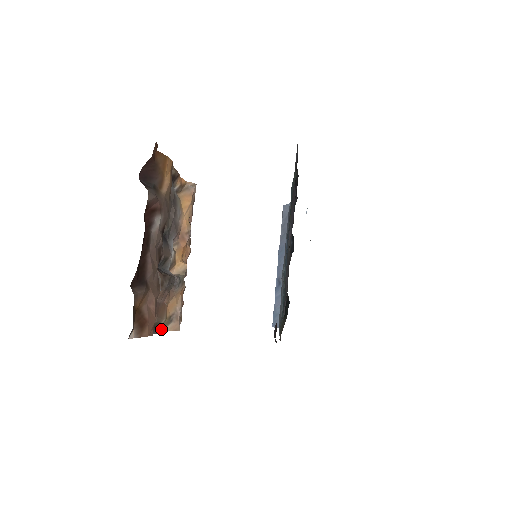
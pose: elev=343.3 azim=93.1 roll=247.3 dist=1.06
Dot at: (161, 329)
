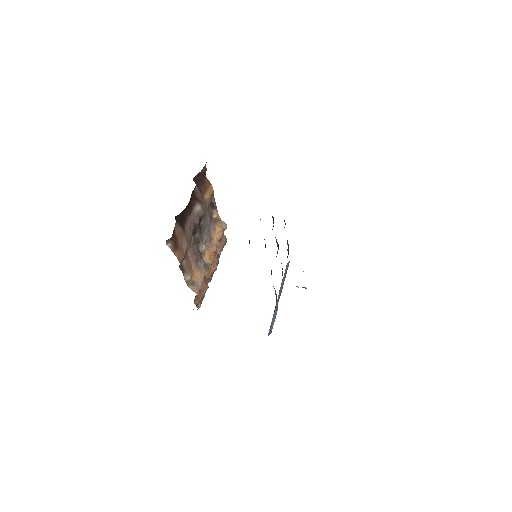
Dot at: (186, 283)
